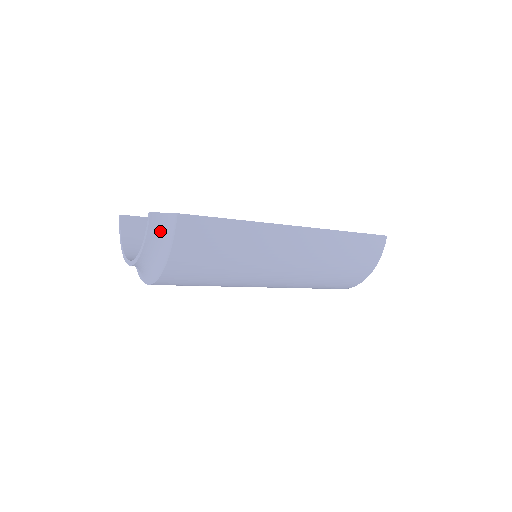
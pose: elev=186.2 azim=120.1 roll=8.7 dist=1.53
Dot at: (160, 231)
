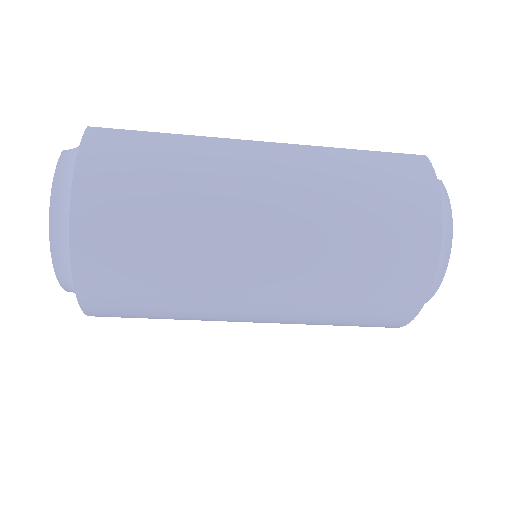
Dot at: (72, 161)
